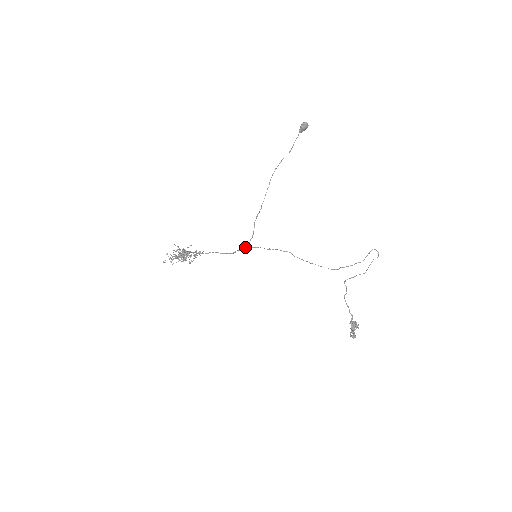
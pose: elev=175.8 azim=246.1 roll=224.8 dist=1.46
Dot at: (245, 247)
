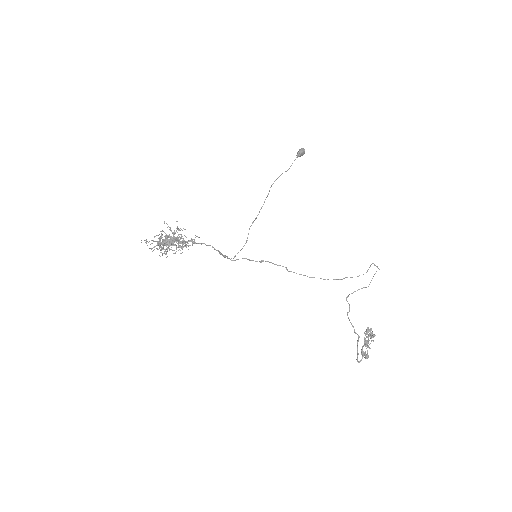
Dot at: occluded
